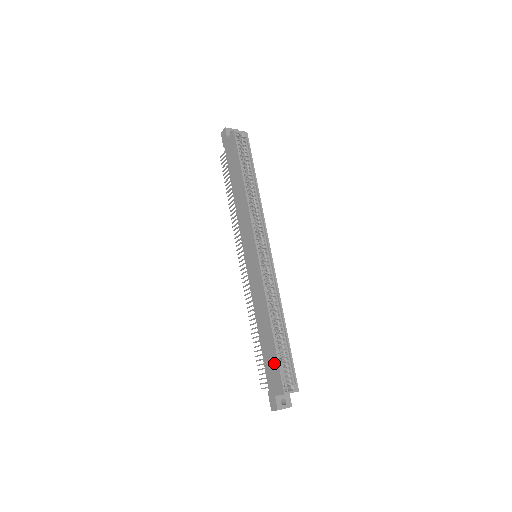
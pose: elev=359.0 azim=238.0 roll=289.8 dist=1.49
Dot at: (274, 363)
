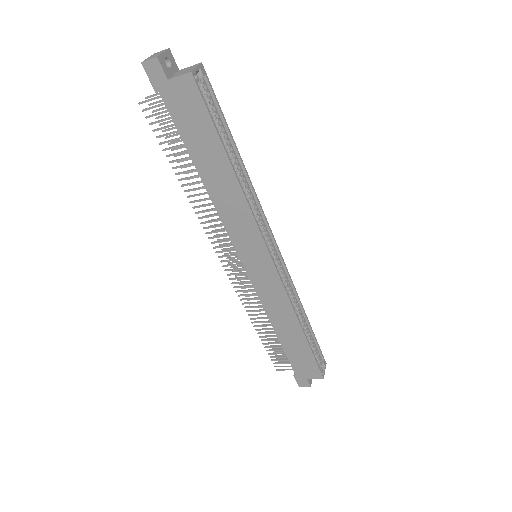
Dot at: (307, 358)
